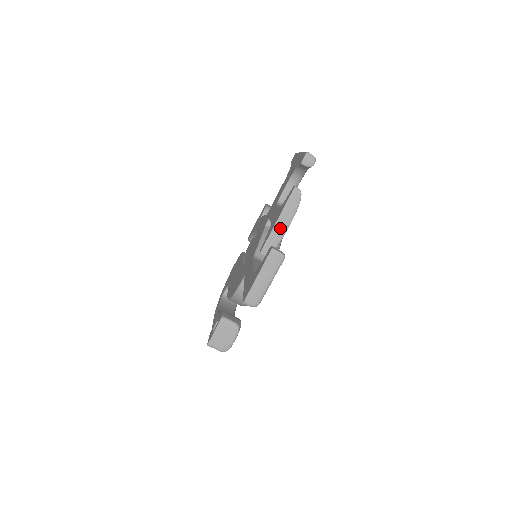
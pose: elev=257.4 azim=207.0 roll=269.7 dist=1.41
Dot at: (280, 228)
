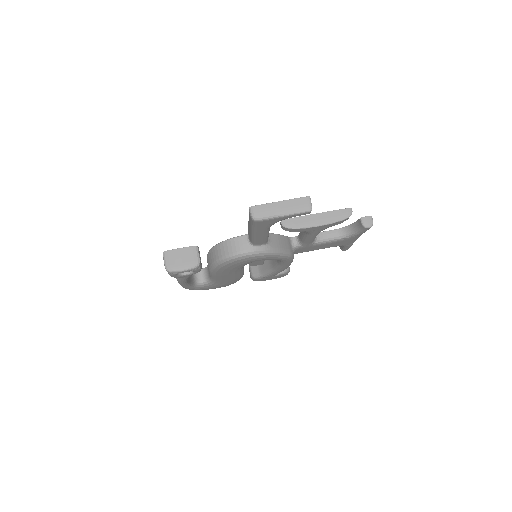
Dot at: (313, 220)
